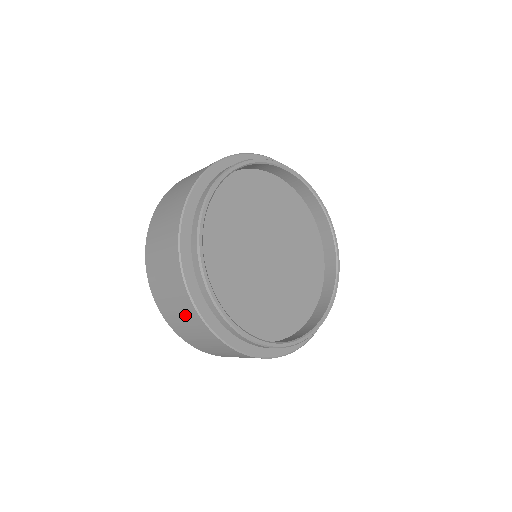
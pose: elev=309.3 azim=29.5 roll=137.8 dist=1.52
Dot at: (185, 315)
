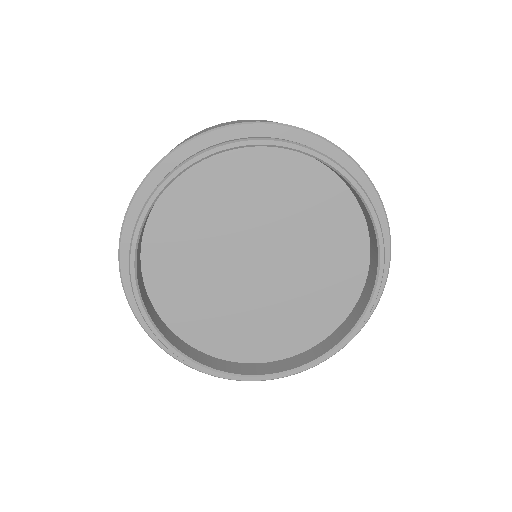
Dot at: occluded
